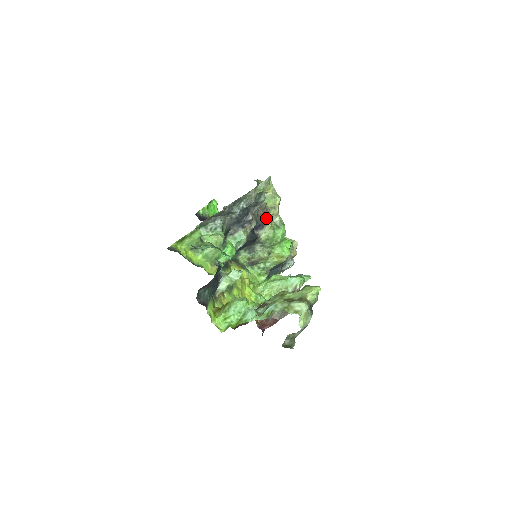
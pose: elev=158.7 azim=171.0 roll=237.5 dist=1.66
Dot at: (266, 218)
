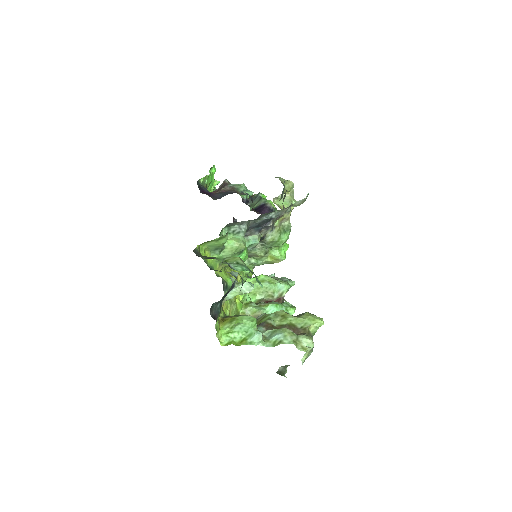
Dot at: (277, 220)
